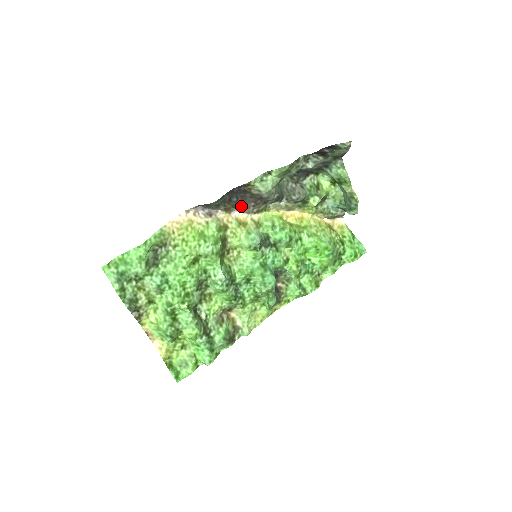
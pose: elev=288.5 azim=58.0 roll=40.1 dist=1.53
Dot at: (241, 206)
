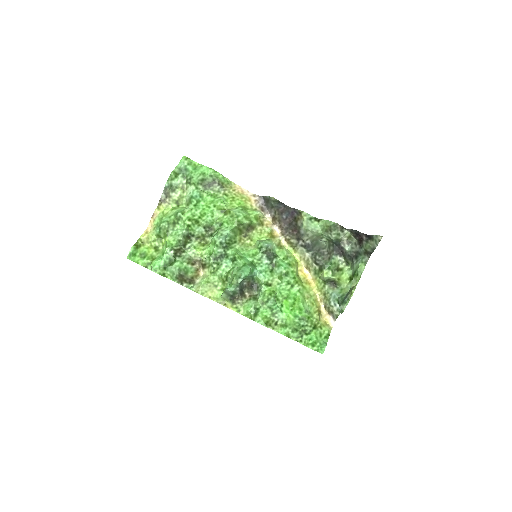
Dot at: (284, 227)
